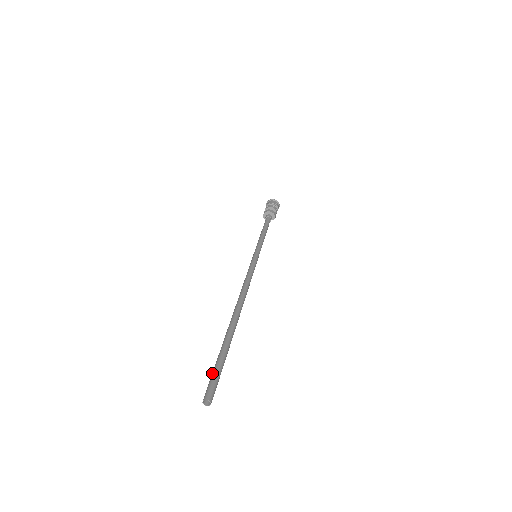
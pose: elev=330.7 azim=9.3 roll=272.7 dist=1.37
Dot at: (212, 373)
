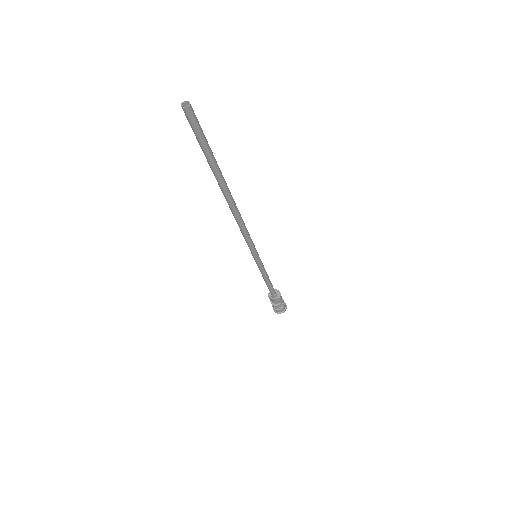
Dot at: occluded
